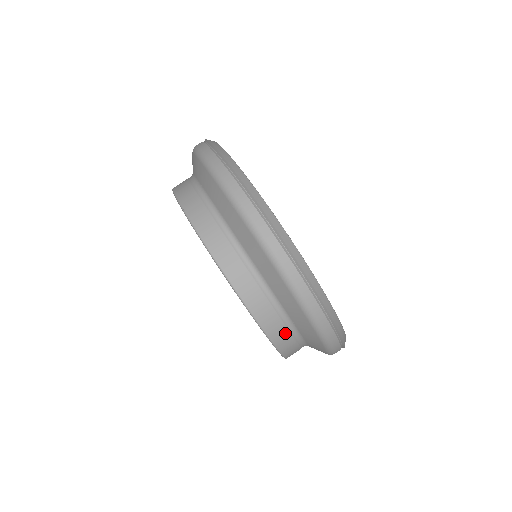
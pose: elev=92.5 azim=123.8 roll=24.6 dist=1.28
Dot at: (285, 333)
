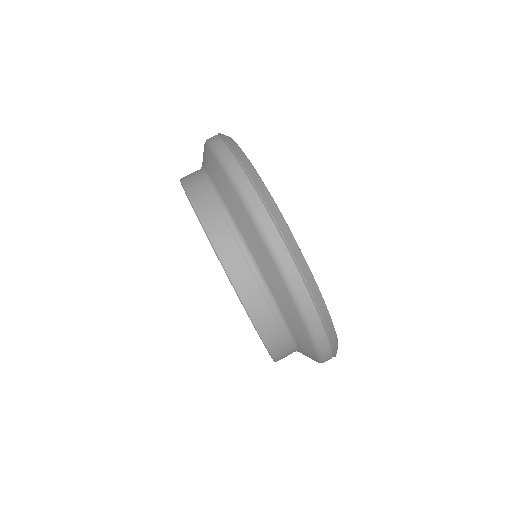
Dot at: (270, 319)
